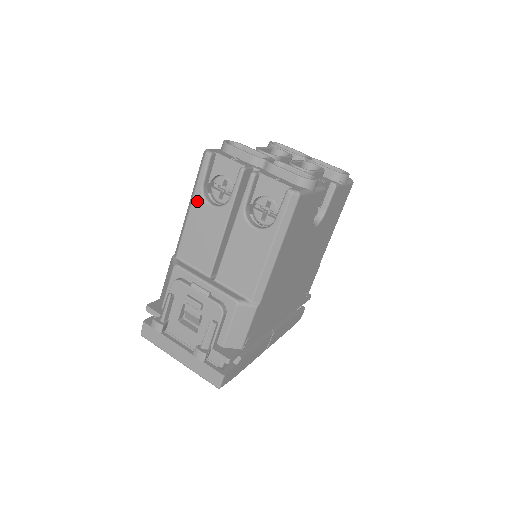
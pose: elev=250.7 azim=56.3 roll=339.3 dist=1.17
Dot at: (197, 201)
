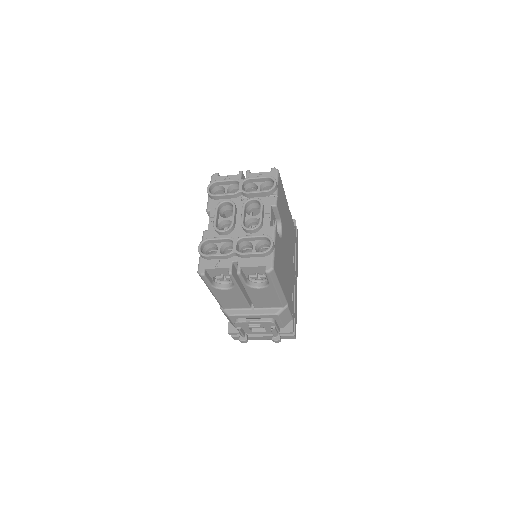
Dot at: (215, 291)
